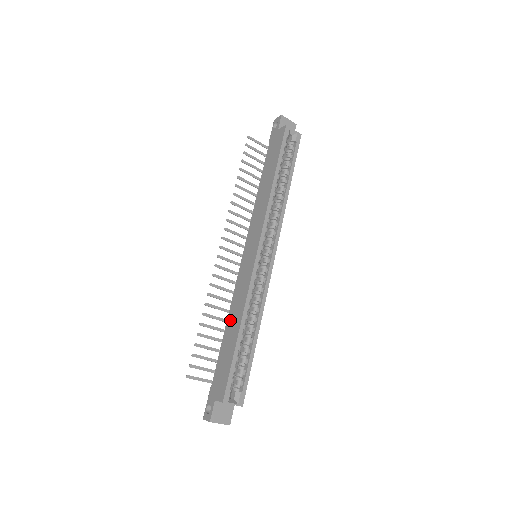
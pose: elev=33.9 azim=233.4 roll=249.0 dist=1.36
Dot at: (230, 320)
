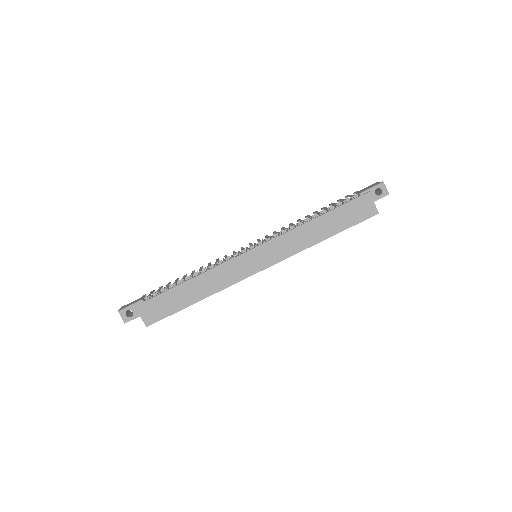
Dot at: (199, 282)
